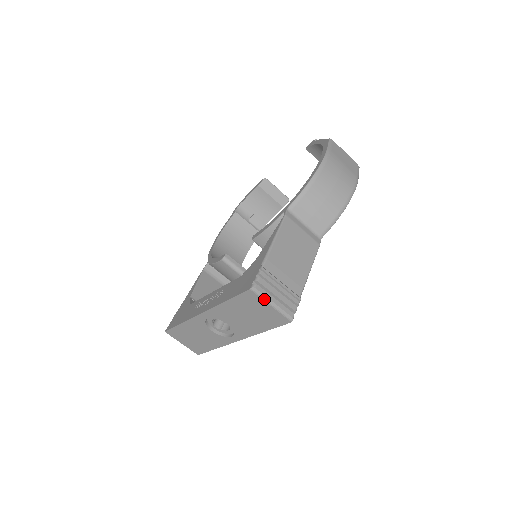
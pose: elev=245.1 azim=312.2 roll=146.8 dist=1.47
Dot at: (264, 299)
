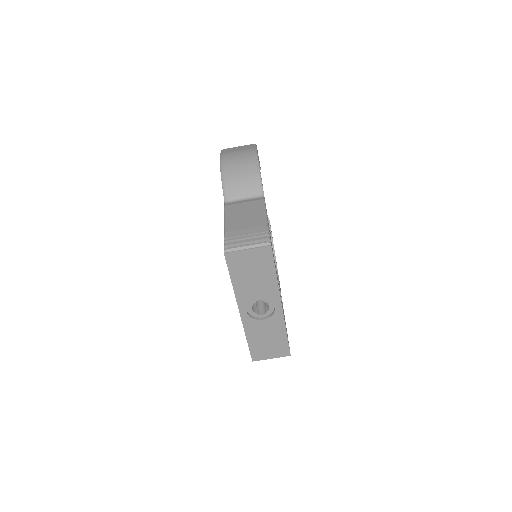
Dot at: (239, 250)
